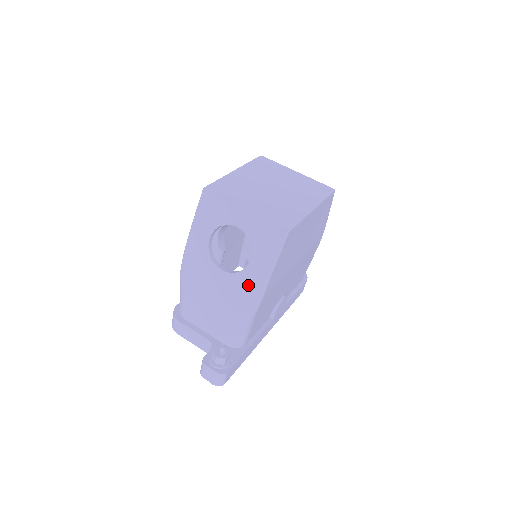
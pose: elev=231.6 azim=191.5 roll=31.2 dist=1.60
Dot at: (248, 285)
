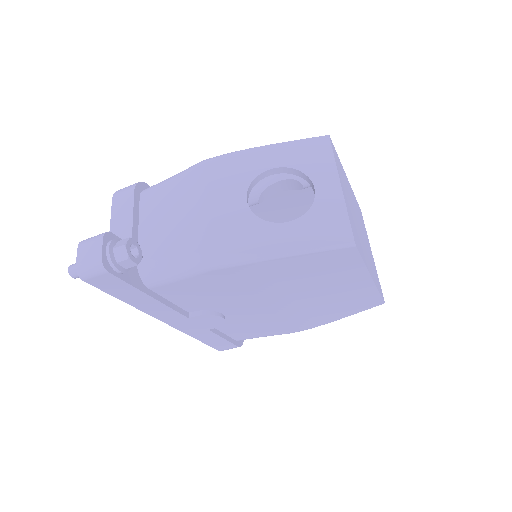
Dot at: (251, 237)
